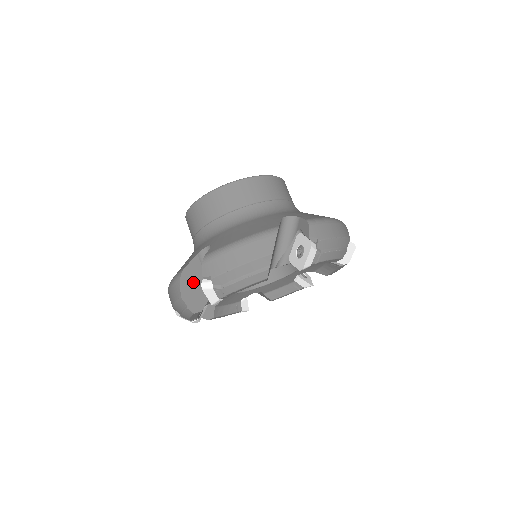
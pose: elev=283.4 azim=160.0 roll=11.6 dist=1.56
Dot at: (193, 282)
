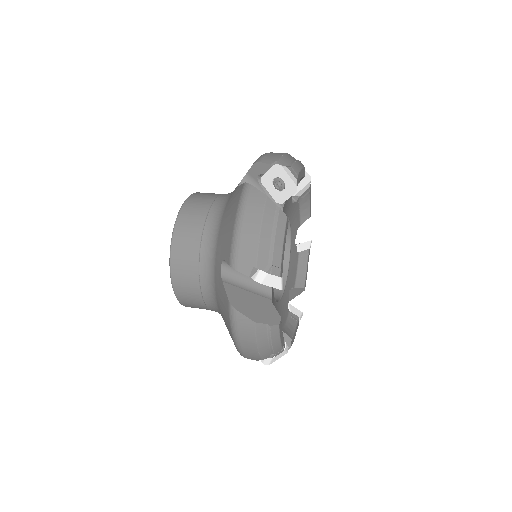
Dot at: (247, 304)
